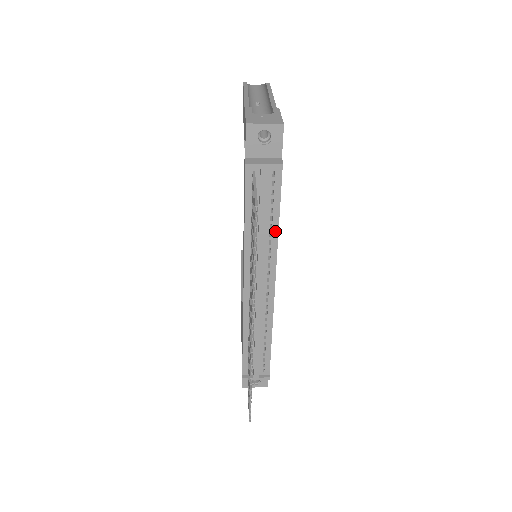
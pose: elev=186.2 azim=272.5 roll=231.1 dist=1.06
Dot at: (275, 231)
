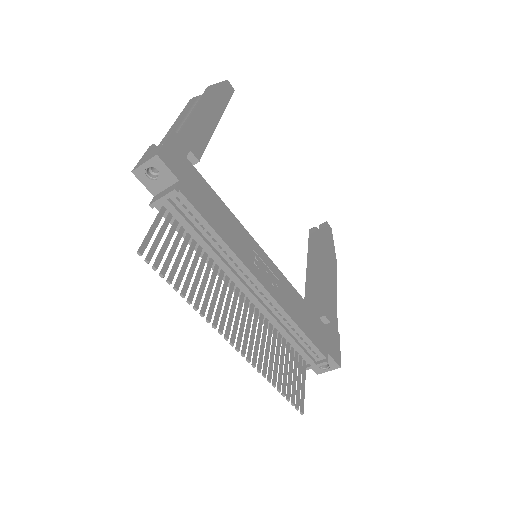
Dot at: (221, 242)
